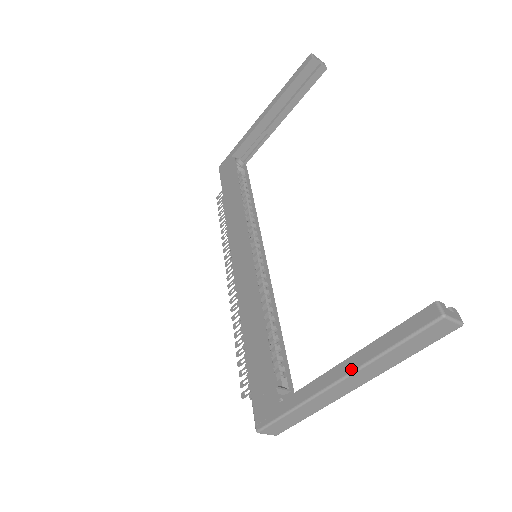
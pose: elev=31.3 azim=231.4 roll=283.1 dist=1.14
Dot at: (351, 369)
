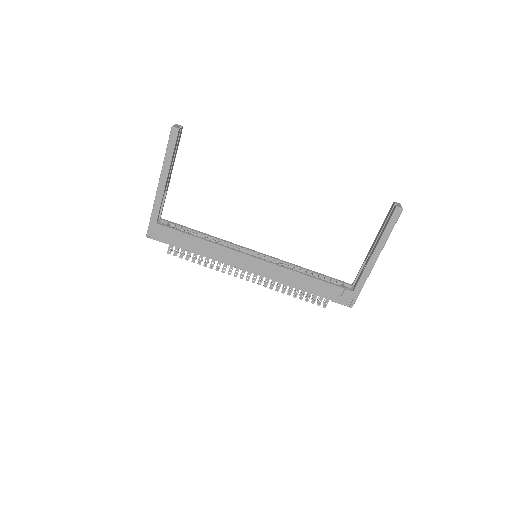
Dot at: (379, 252)
